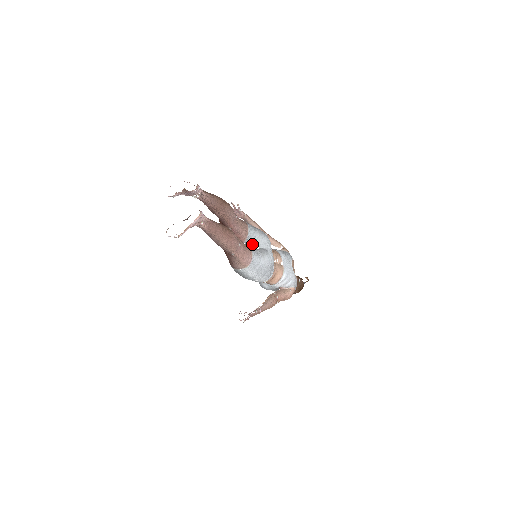
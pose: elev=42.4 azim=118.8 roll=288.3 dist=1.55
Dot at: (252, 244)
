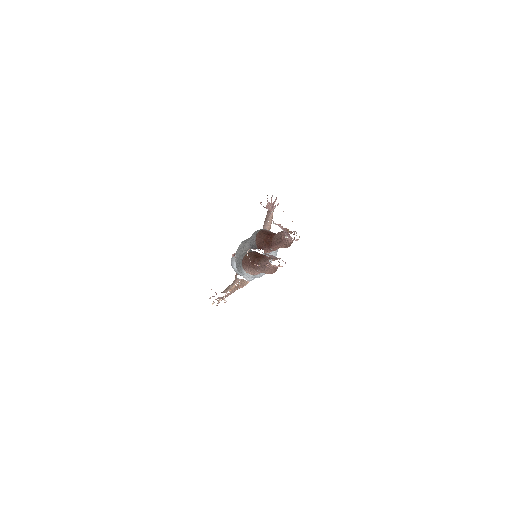
Dot at: (266, 255)
